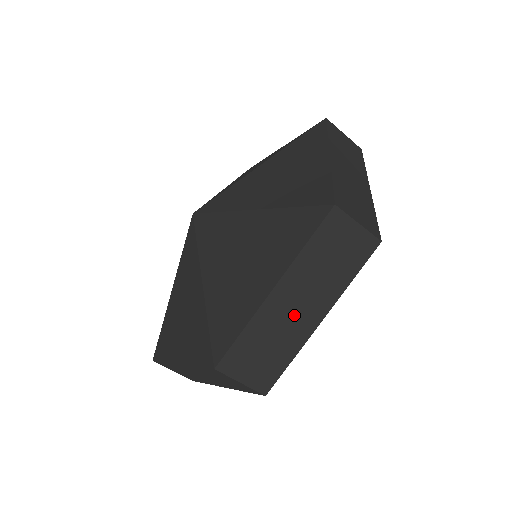
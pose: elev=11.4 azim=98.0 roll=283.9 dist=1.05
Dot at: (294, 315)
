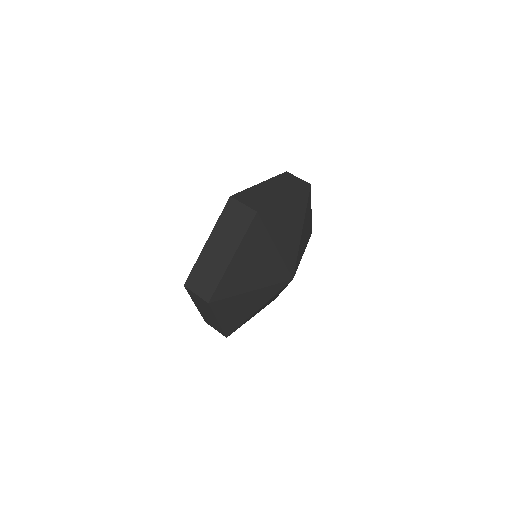
Dot at: (218, 256)
